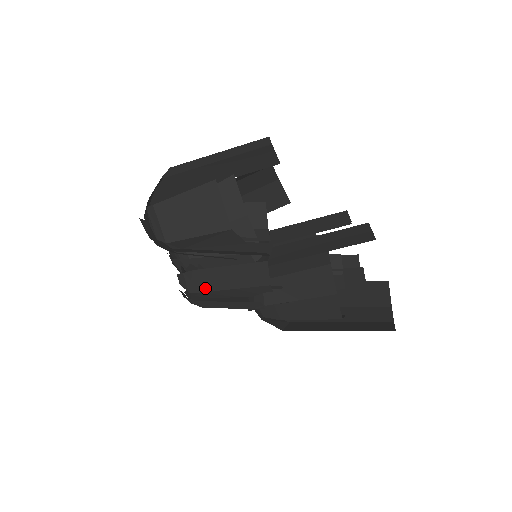
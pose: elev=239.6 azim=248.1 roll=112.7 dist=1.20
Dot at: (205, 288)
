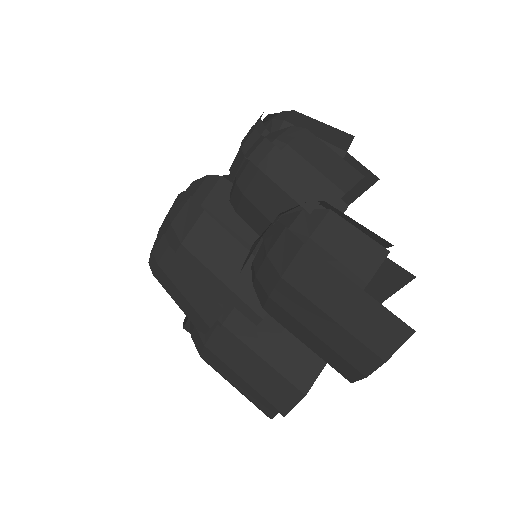
Dot at: (296, 146)
